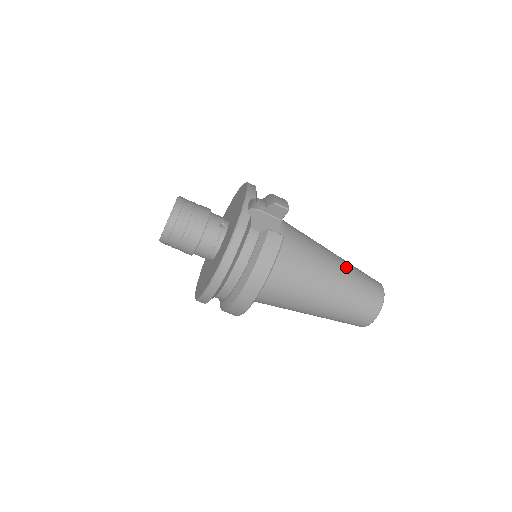
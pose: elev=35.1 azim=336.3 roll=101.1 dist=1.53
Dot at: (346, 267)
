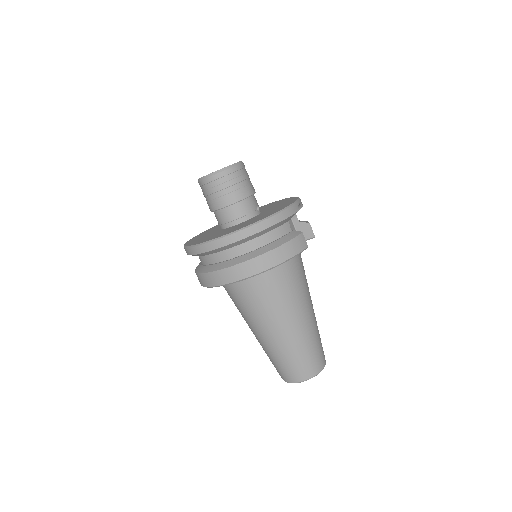
Dot at: occluded
